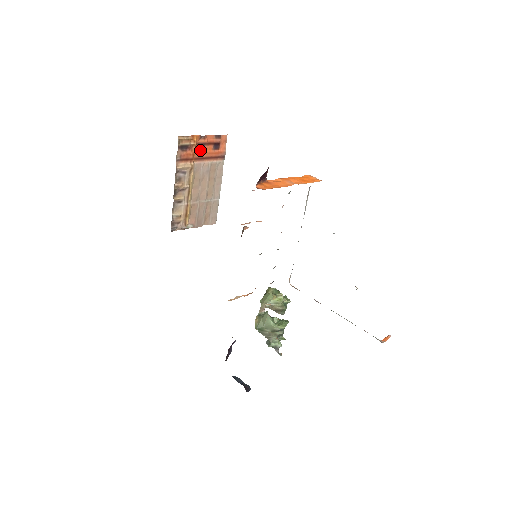
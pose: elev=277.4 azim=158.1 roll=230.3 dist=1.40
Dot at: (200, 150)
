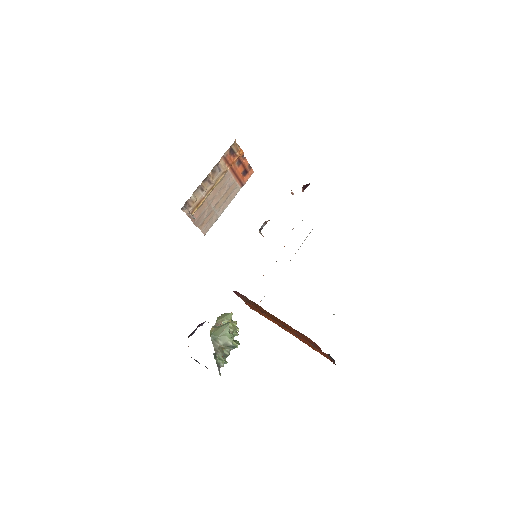
Dot at: (236, 165)
